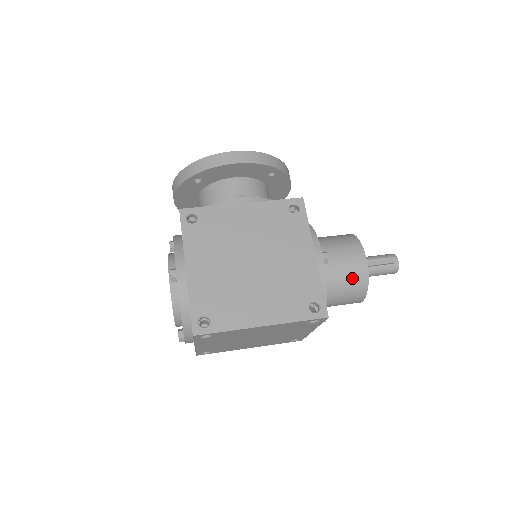
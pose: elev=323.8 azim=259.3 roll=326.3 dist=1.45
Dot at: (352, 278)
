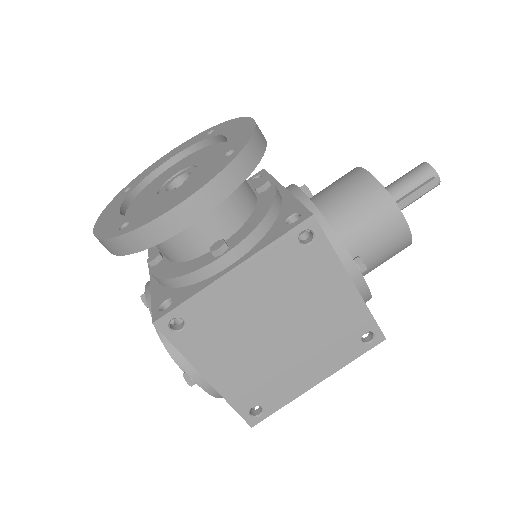
Dot at: (393, 253)
